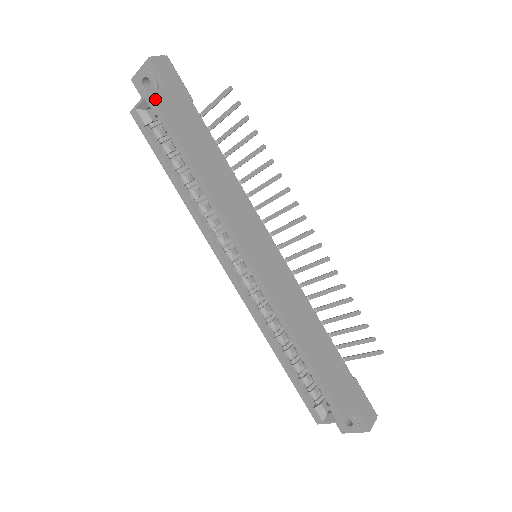
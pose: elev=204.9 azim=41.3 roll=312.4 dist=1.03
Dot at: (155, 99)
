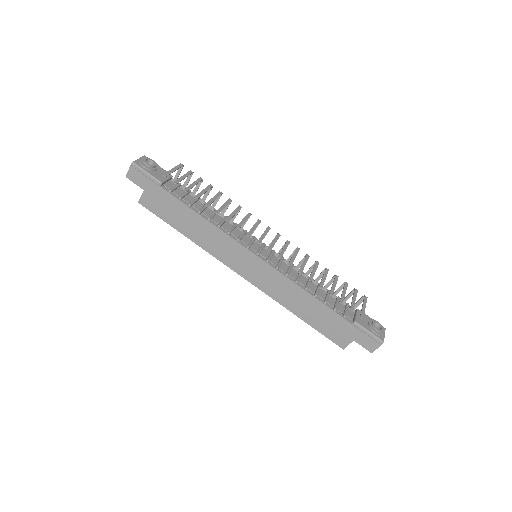
Dot at: (144, 205)
